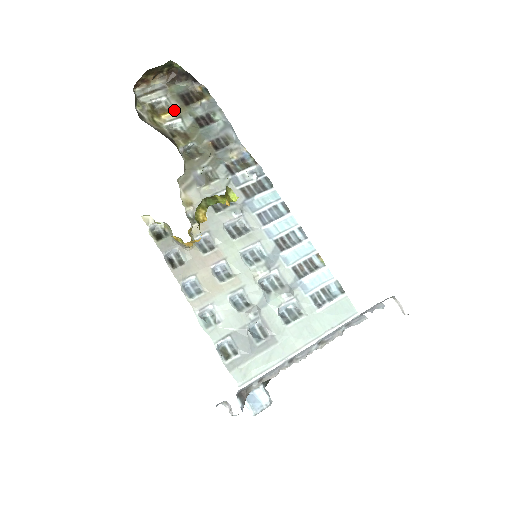
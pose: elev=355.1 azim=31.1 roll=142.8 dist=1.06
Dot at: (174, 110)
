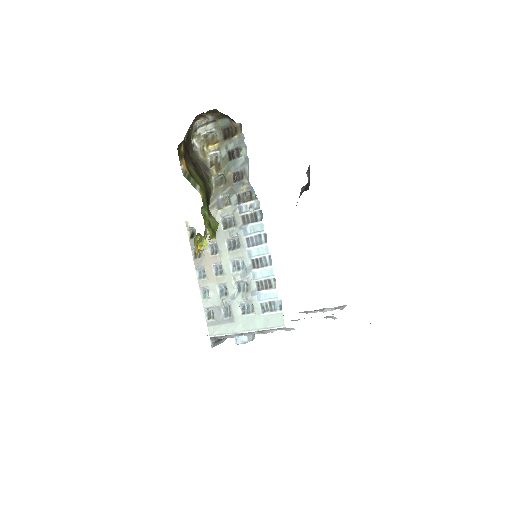
Dot at: (216, 143)
